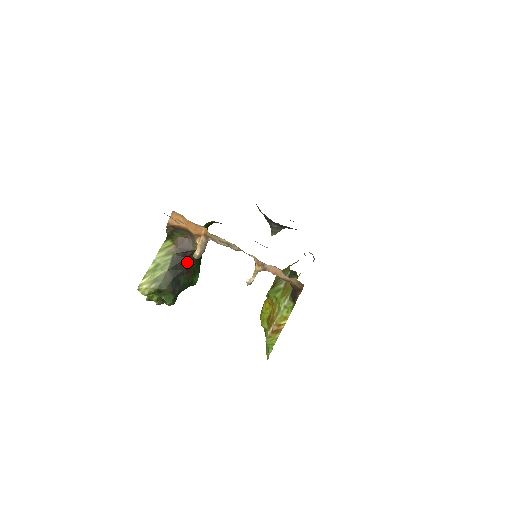
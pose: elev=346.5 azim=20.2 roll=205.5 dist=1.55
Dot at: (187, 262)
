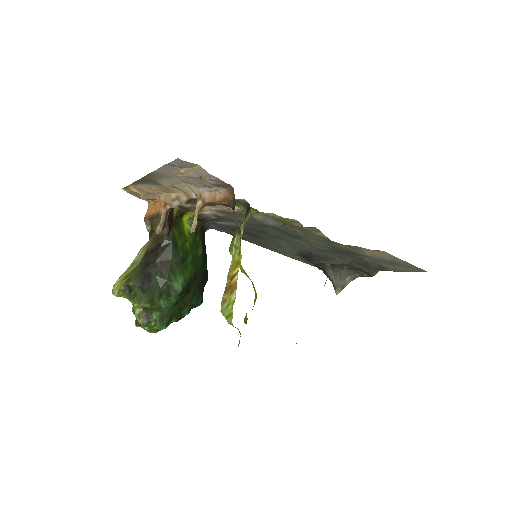
Dot at: (160, 253)
